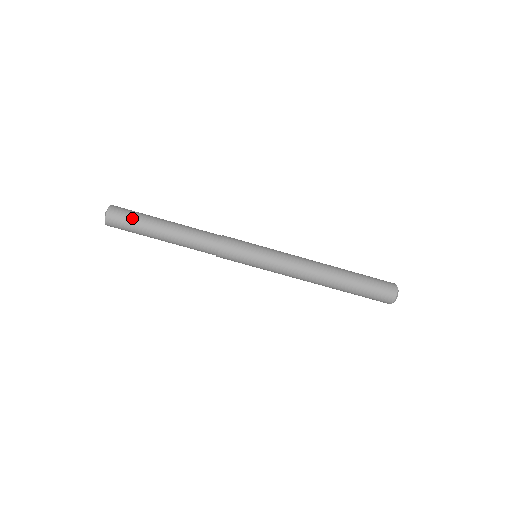
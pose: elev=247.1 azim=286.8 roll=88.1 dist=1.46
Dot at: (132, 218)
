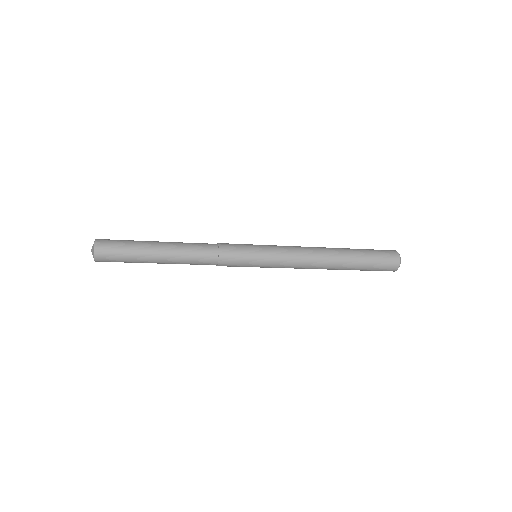
Dot at: (122, 260)
